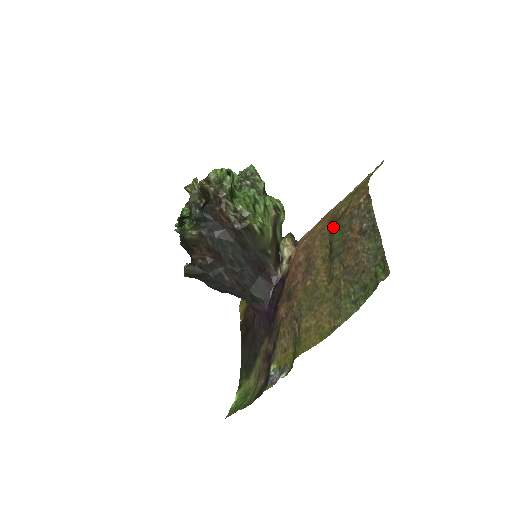
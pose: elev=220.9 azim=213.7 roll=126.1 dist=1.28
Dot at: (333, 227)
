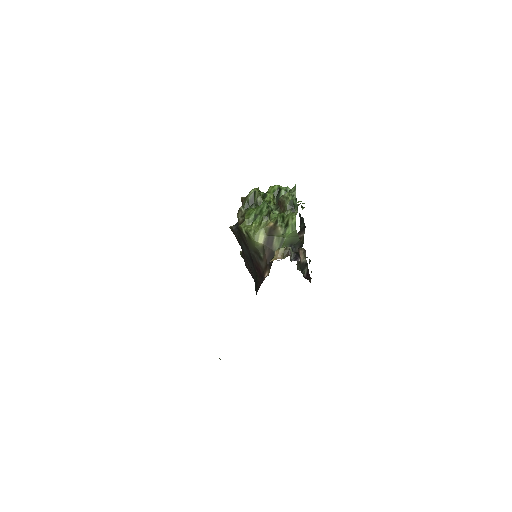
Dot at: occluded
